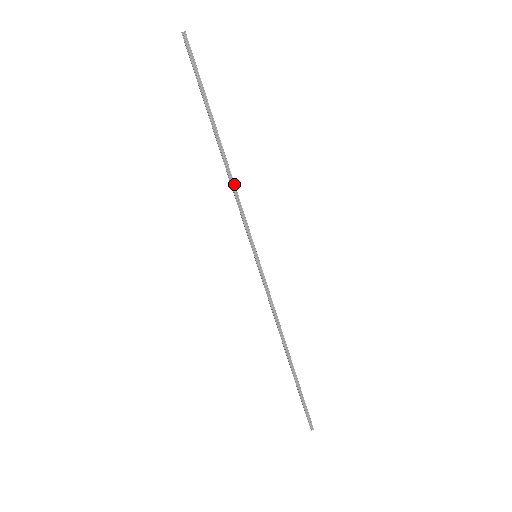
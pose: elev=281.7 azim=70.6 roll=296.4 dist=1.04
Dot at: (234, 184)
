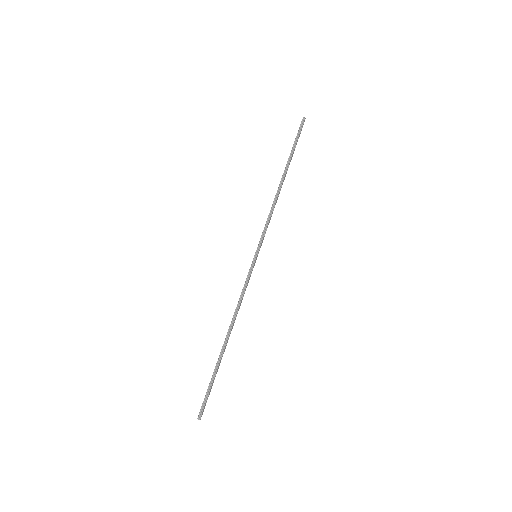
Dot at: (274, 205)
